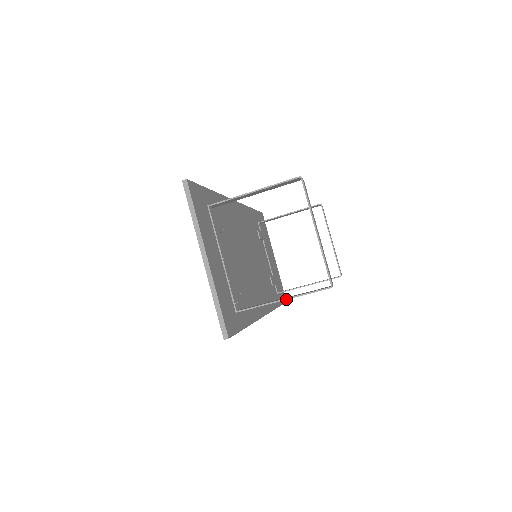
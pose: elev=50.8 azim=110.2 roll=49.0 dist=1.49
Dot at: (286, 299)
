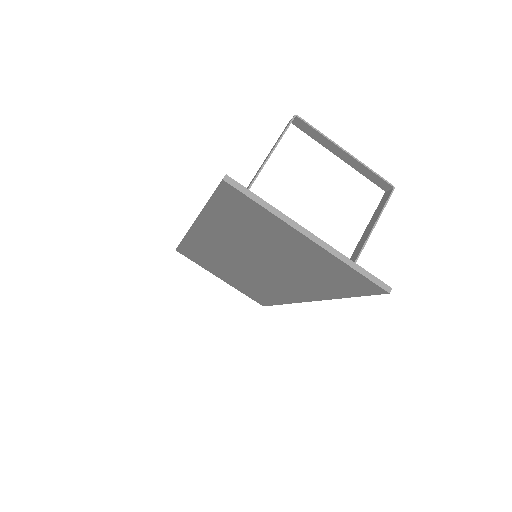
Dot at: (373, 228)
